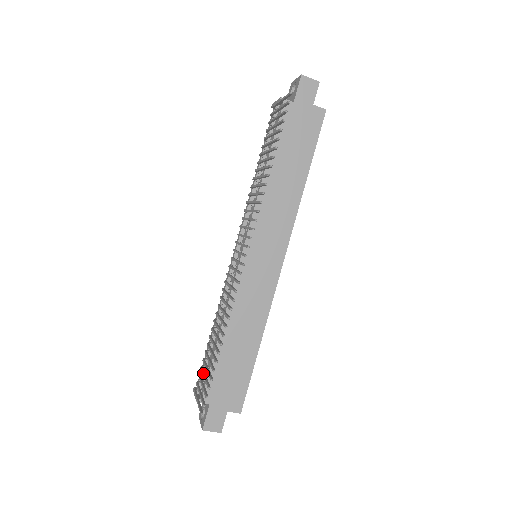
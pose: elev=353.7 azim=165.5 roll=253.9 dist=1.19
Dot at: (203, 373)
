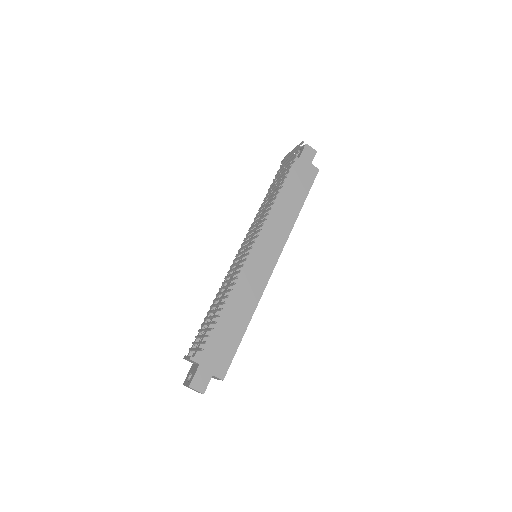
Dot at: occluded
